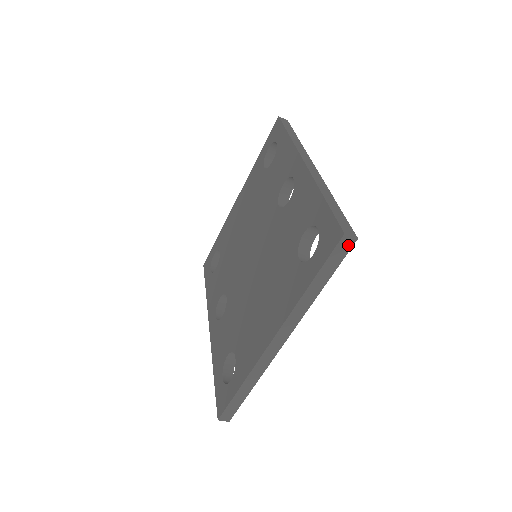
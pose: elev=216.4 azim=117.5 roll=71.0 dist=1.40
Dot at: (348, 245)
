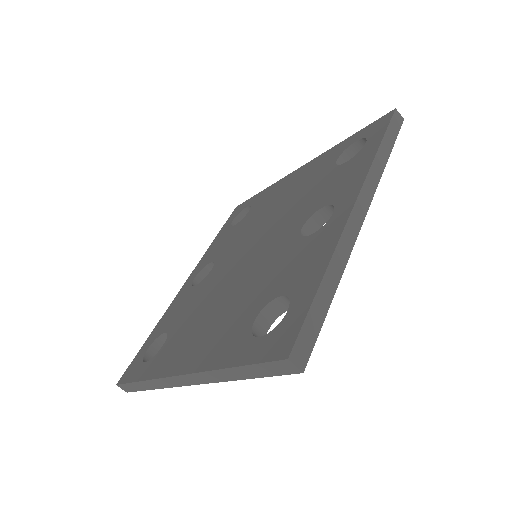
Dot at: (289, 369)
